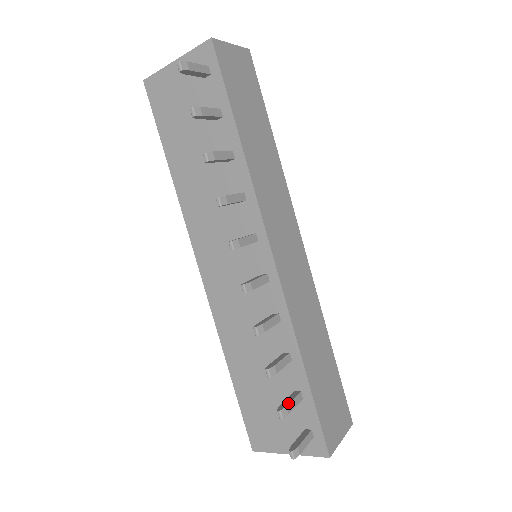
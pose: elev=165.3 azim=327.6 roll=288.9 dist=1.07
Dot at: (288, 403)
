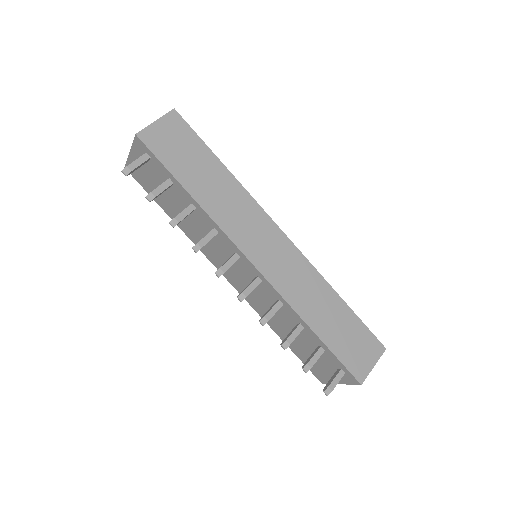
Dot at: (309, 360)
